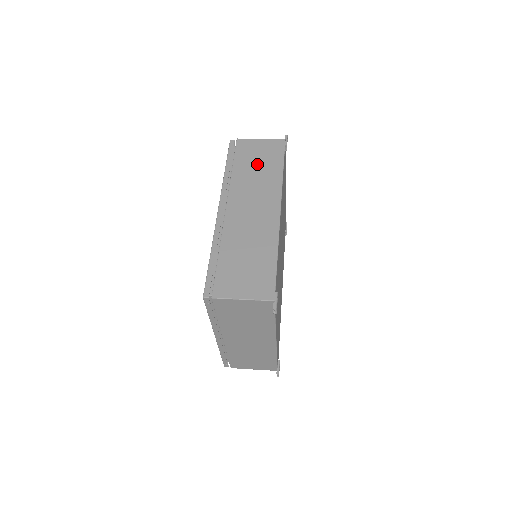
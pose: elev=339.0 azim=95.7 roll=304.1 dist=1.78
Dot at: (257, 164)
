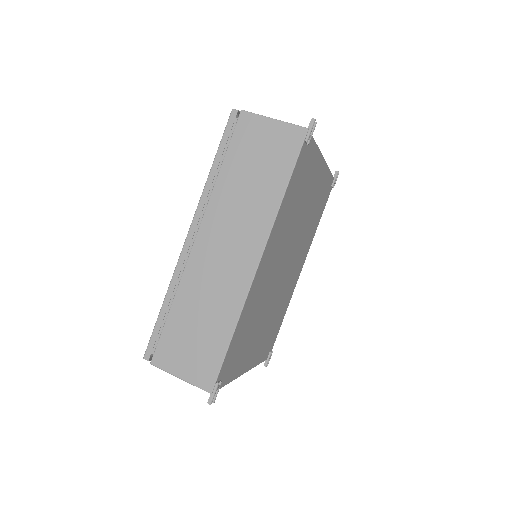
Dot at: (253, 171)
